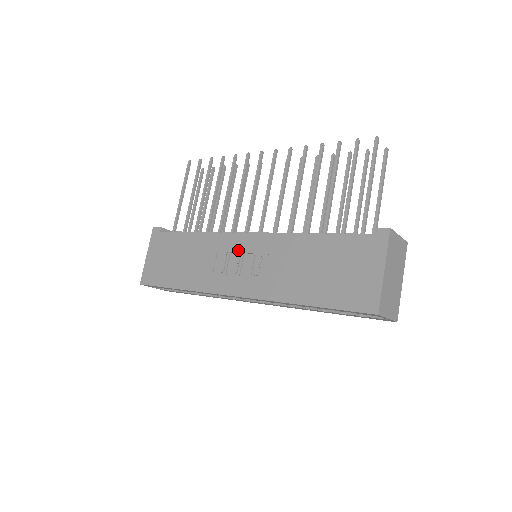
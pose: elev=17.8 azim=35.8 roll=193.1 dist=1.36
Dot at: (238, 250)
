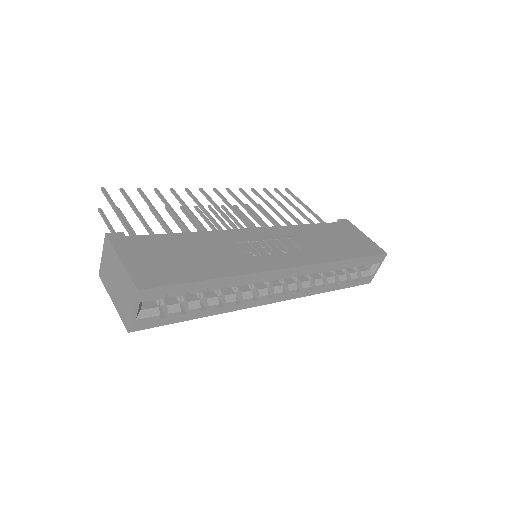
Dot at: (258, 238)
